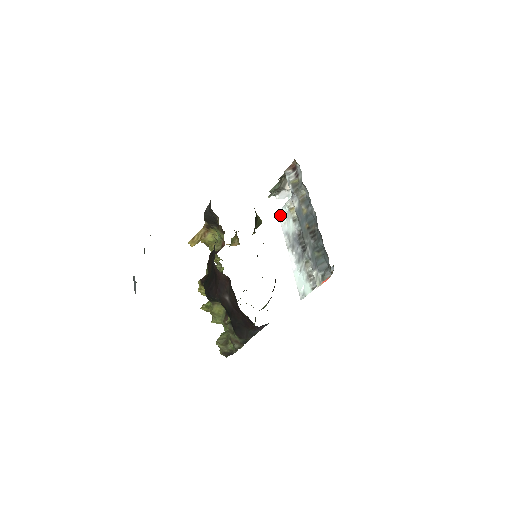
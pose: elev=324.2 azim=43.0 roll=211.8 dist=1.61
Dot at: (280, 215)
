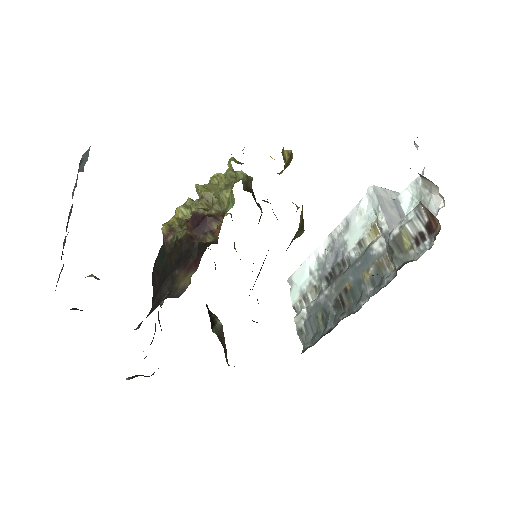
Dot at: (370, 195)
